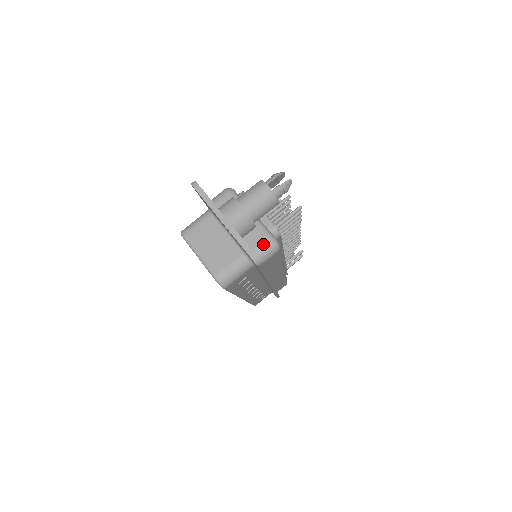
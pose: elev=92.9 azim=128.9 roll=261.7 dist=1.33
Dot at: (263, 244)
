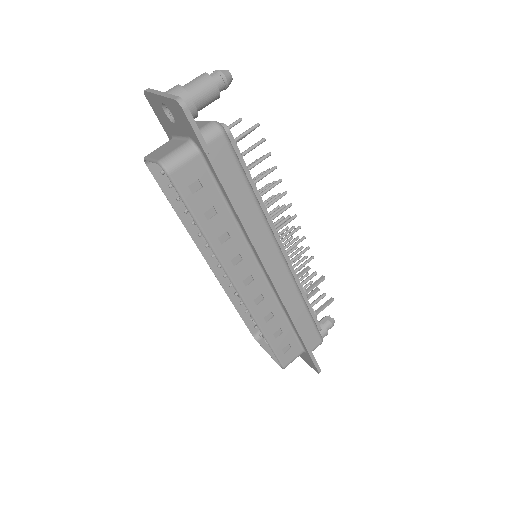
Dot at: (205, 125)
